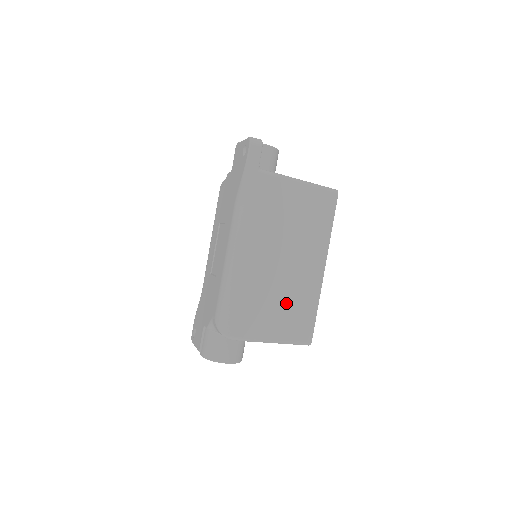
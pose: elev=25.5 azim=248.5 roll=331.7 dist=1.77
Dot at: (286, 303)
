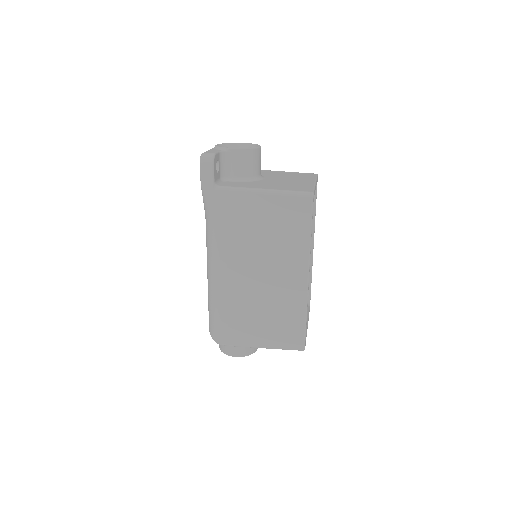
Dot at: (269, 313)
